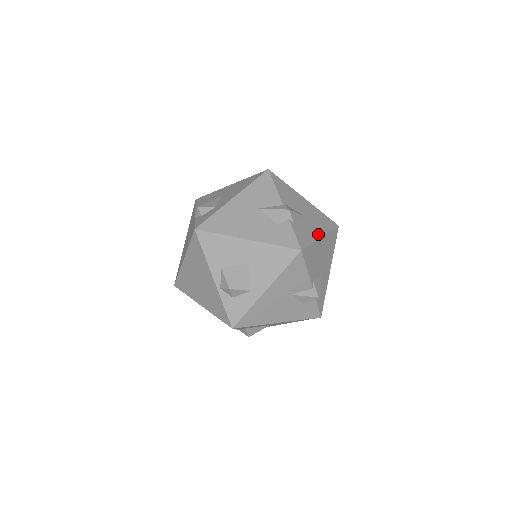
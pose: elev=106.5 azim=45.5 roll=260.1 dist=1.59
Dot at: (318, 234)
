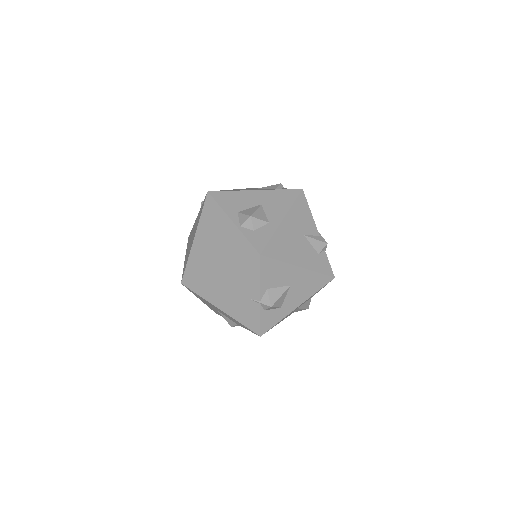
Dot at: occluded
